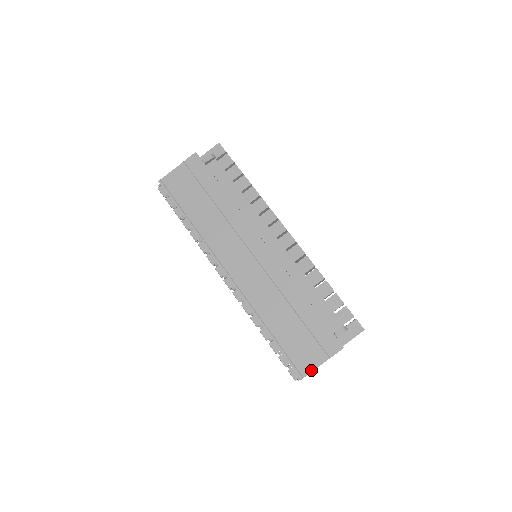
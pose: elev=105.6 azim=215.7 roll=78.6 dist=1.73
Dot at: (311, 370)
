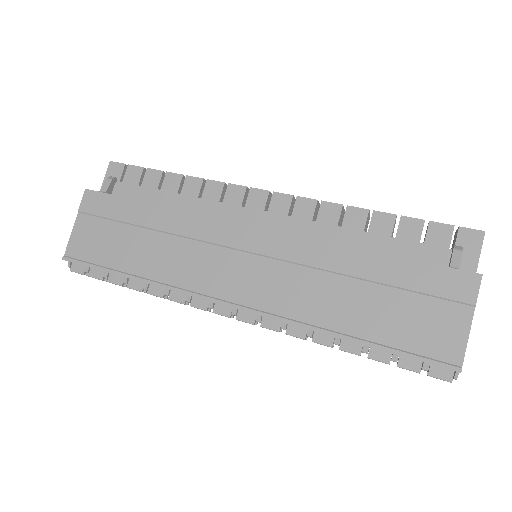
Dot at: (463, 346)
